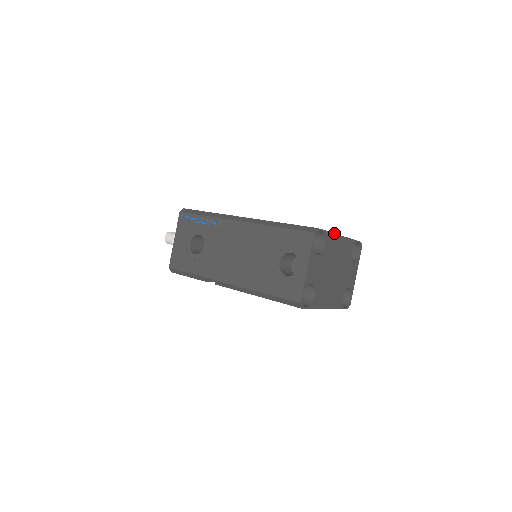
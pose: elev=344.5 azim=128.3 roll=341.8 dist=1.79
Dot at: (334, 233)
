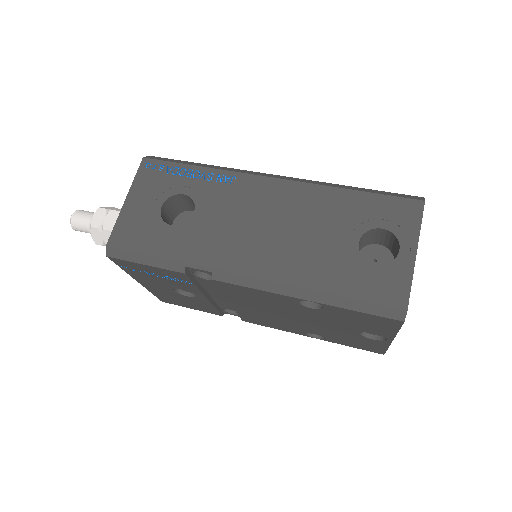
Dot at: occluded
